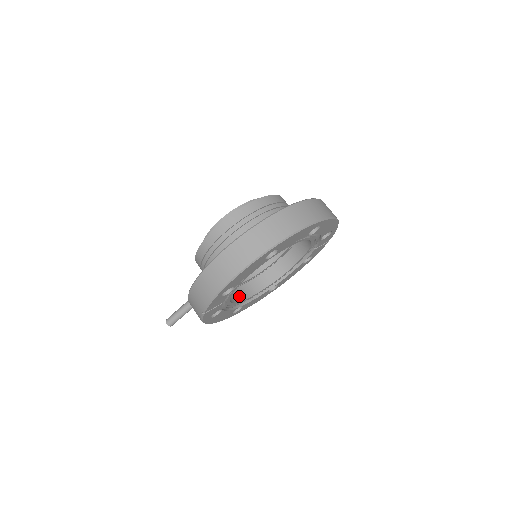
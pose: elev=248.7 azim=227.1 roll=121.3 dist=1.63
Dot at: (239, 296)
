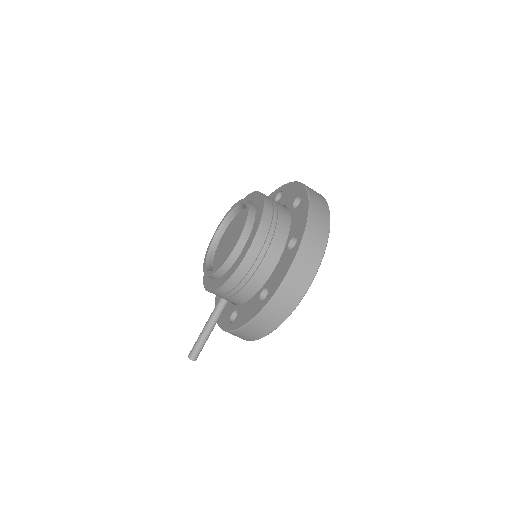
Dot at: occluded
